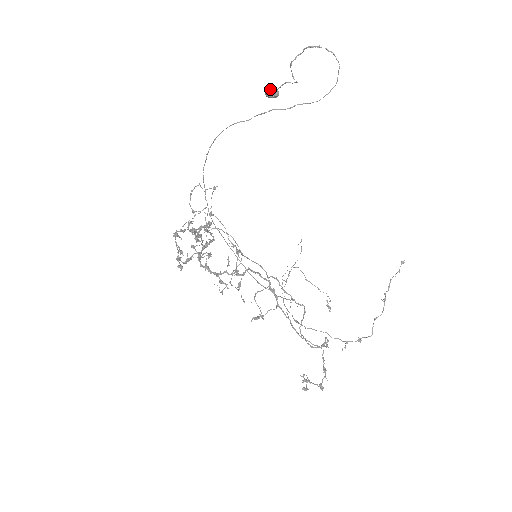
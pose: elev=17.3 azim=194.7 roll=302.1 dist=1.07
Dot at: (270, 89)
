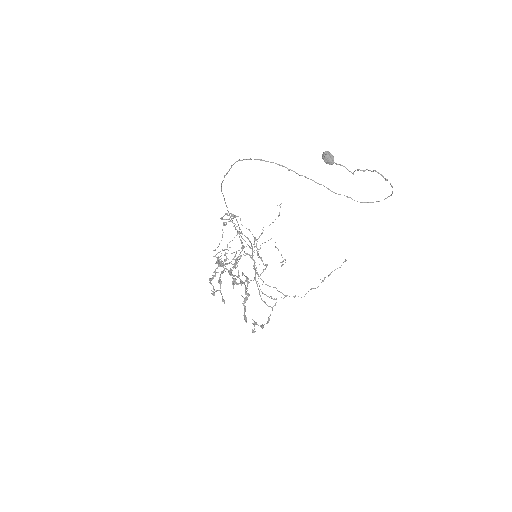
Dot at: (329, 159)
